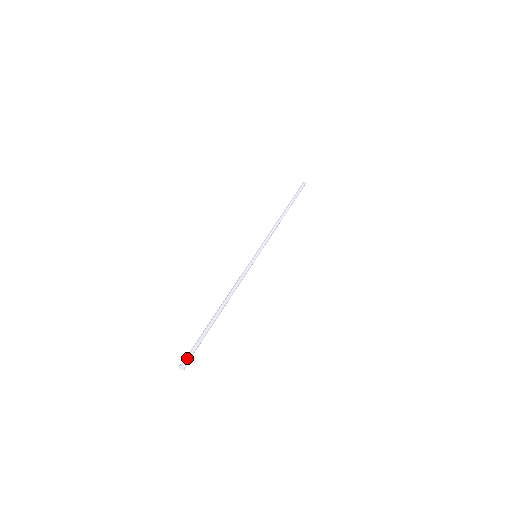
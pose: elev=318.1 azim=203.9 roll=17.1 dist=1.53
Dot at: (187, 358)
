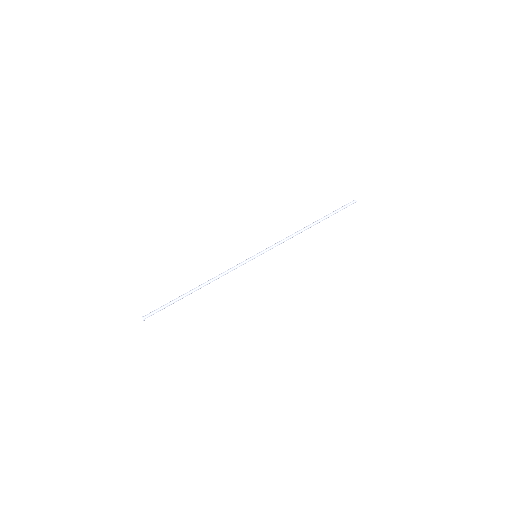
Dot at: (149, 313)
